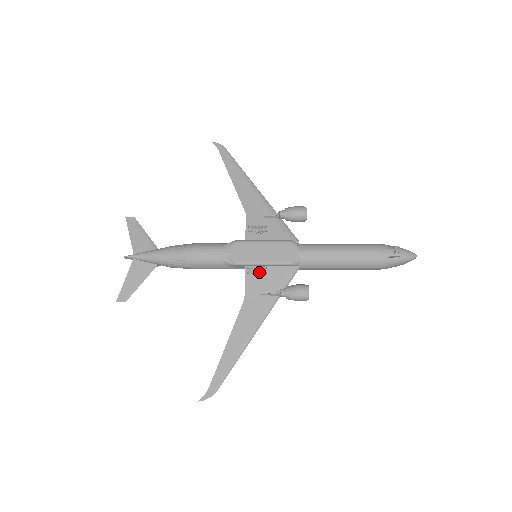
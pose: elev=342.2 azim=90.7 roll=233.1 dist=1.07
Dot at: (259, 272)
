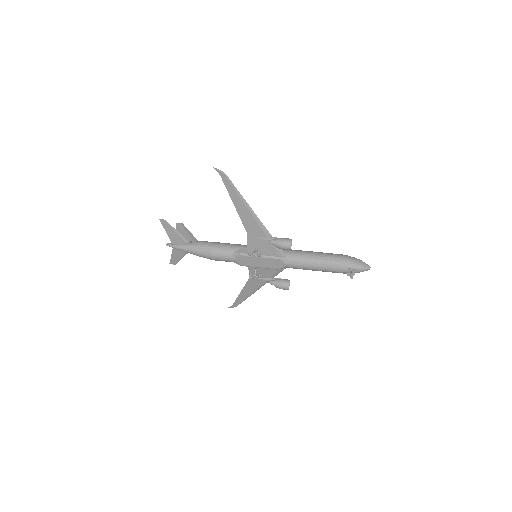
Dot at: occluded
